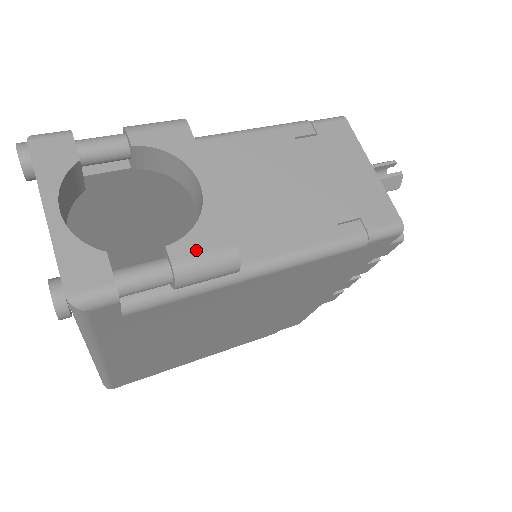
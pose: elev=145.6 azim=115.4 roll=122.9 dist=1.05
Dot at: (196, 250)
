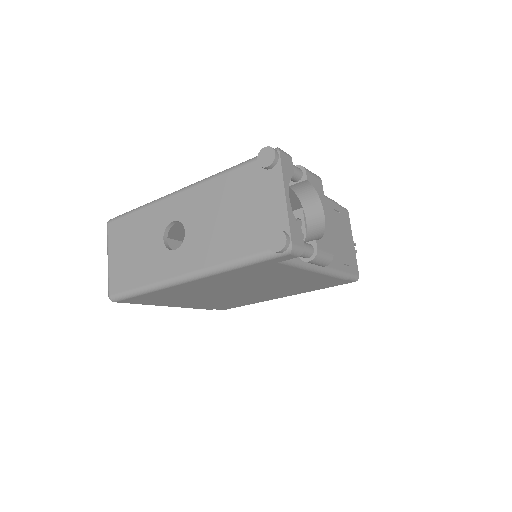
Dot at: (324, 248)
